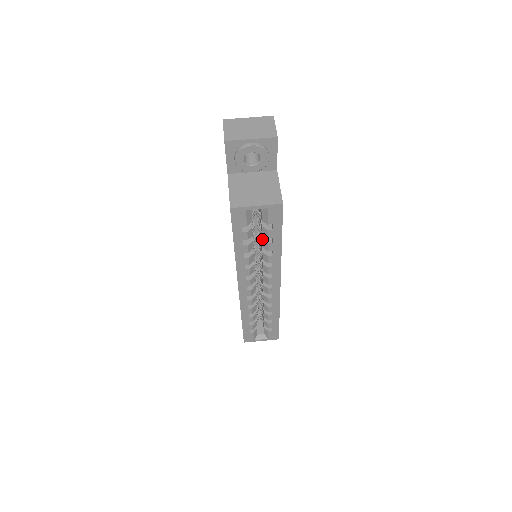
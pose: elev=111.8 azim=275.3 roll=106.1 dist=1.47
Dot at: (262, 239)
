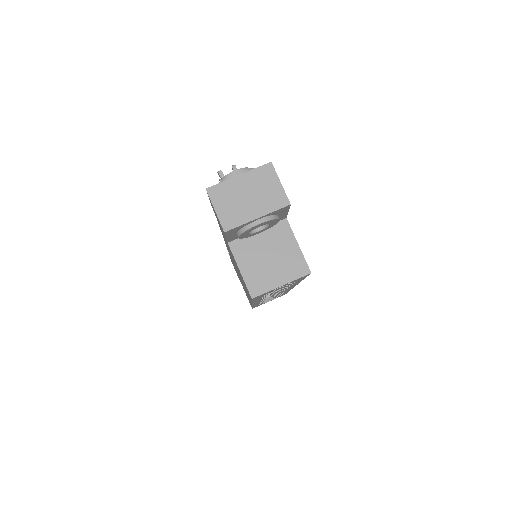
Dot at: occluded
